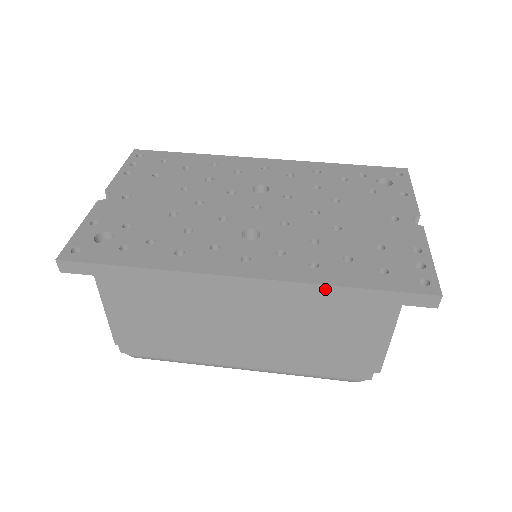
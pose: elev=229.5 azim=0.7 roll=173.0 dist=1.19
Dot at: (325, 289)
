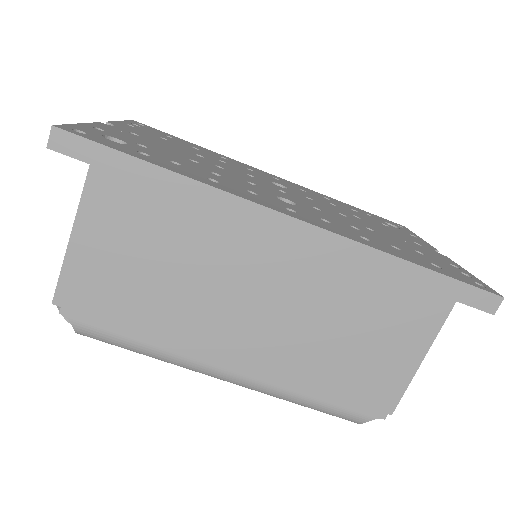
Dot at: (385, 259)
